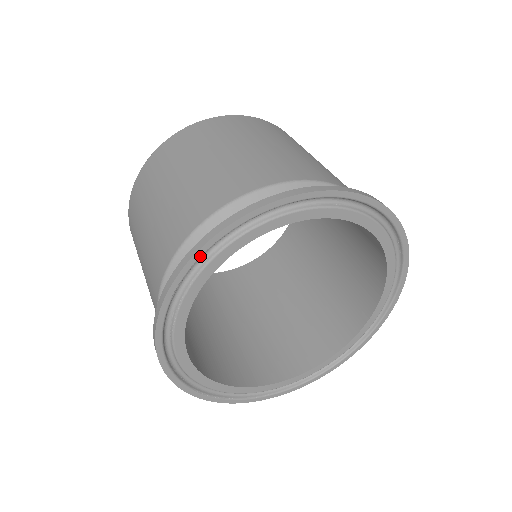
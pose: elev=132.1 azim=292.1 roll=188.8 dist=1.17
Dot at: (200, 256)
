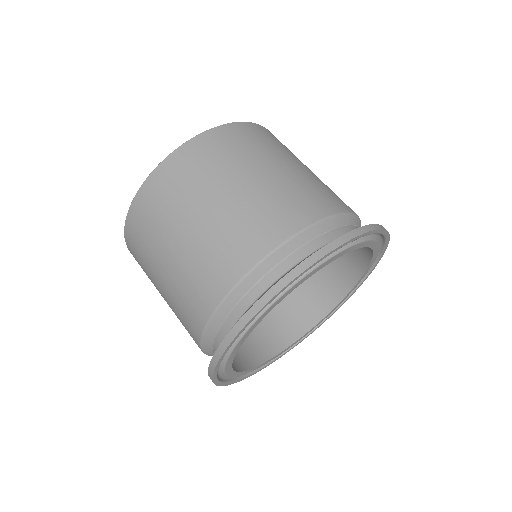
Dot at: occluded
